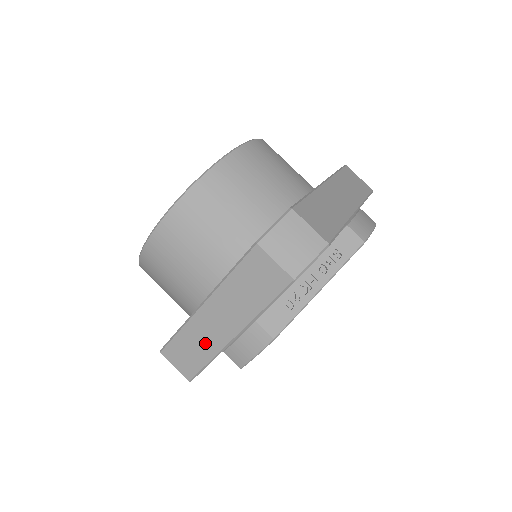
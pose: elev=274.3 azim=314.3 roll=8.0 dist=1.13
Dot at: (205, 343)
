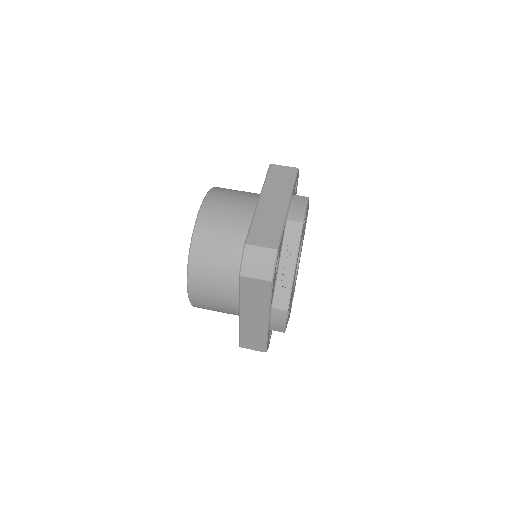
Dot at: (257, 331)
